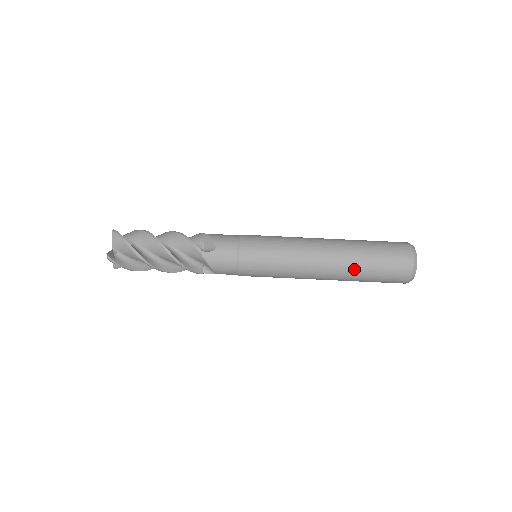
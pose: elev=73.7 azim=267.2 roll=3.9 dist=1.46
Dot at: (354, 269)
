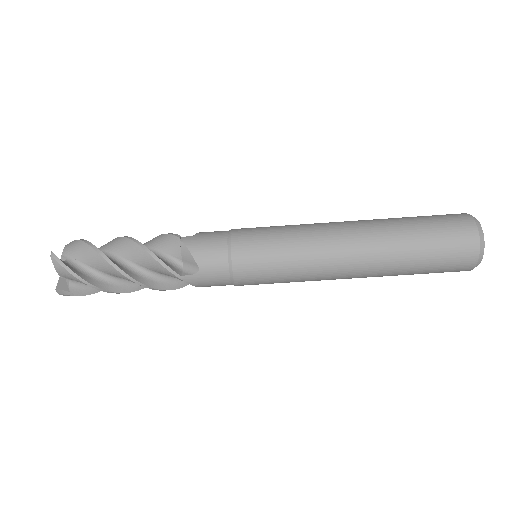
Dot at: (393, 232)
